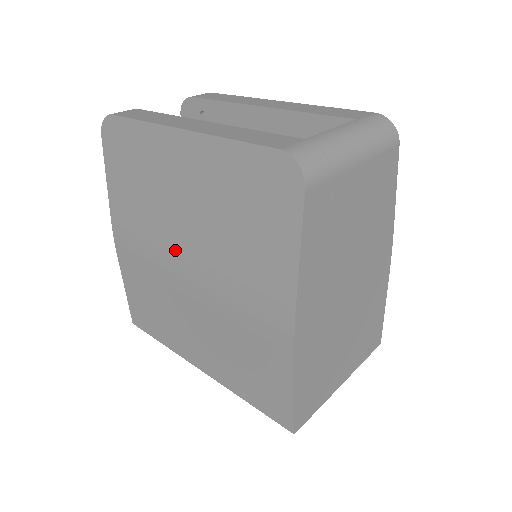
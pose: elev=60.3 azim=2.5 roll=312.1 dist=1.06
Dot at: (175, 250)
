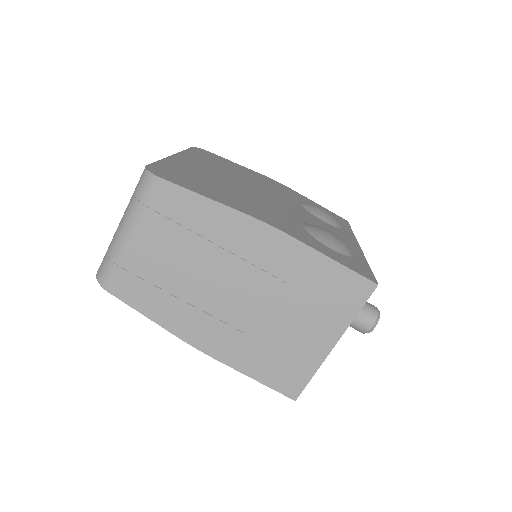
Dot at: occluded
